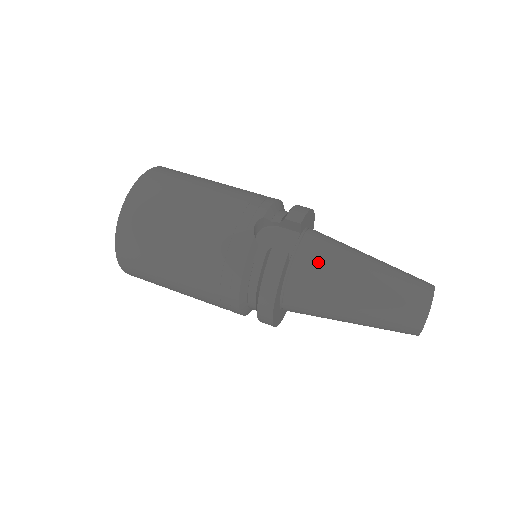
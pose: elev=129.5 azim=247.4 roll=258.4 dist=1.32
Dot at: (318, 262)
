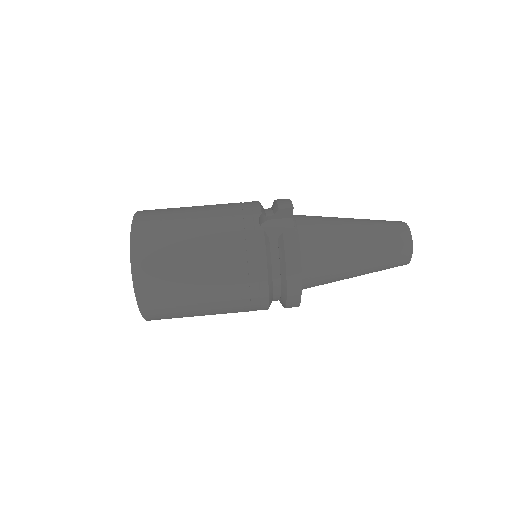
Dot at: (318, 234)
